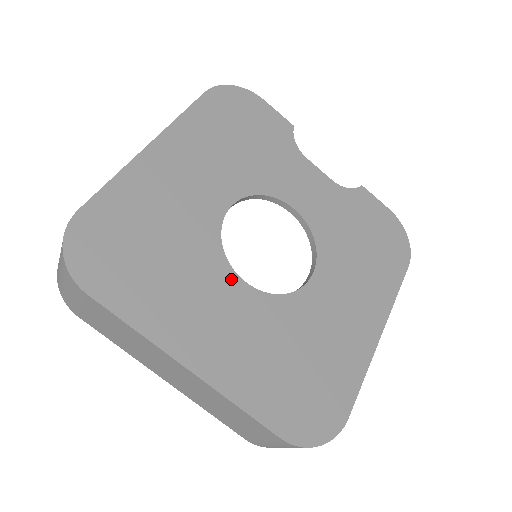
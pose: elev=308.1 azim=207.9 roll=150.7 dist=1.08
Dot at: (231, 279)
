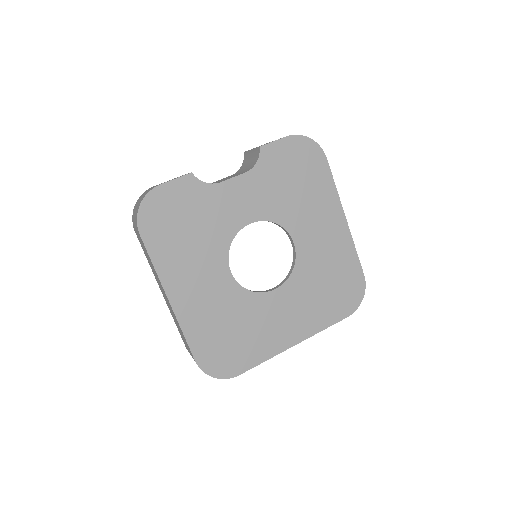
Dot at: (269, 297)
